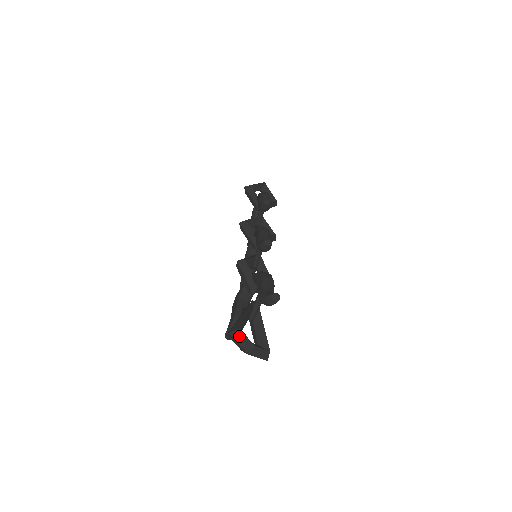
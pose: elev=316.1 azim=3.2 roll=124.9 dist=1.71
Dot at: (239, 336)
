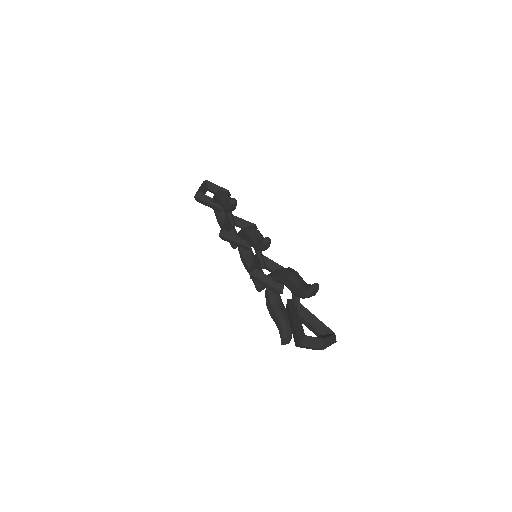
Dot at: (308, 341)
